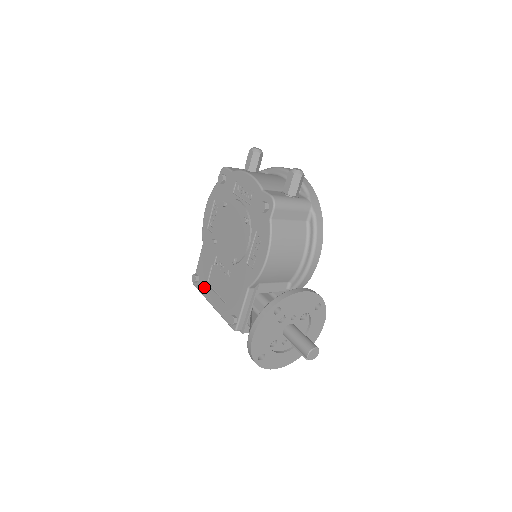
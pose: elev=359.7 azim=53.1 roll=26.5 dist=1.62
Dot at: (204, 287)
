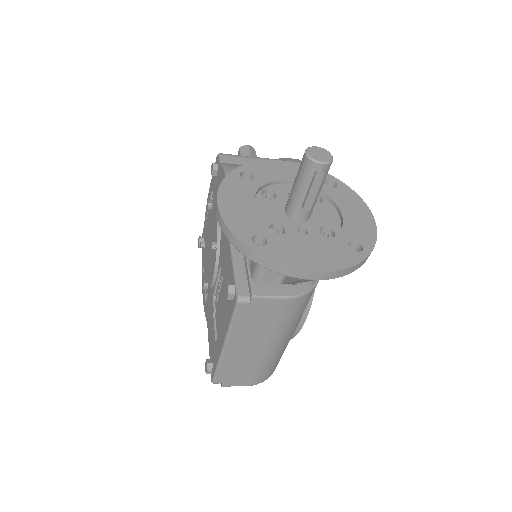
Dot at: (215, 352)
